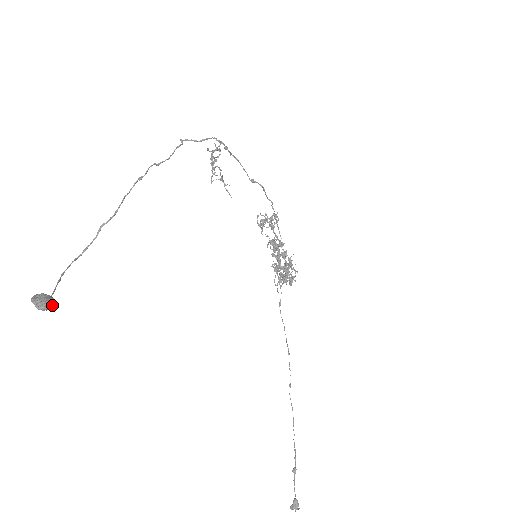
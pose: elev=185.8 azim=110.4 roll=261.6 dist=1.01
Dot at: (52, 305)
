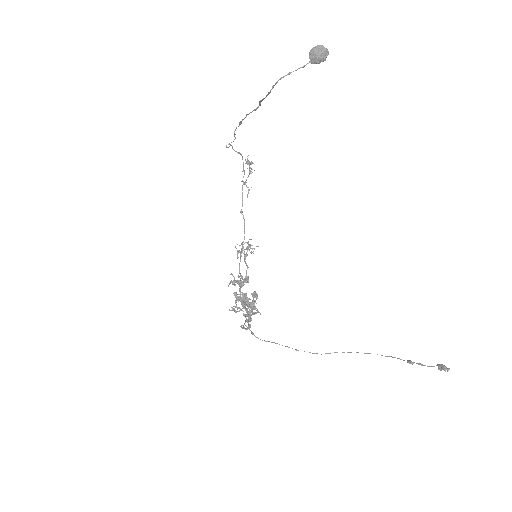
Dot at: (325, 59)
